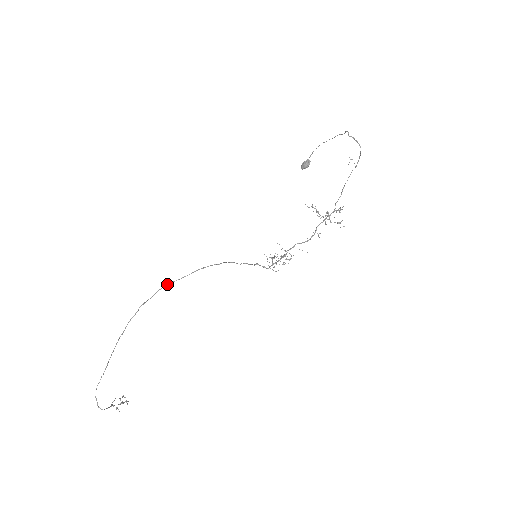
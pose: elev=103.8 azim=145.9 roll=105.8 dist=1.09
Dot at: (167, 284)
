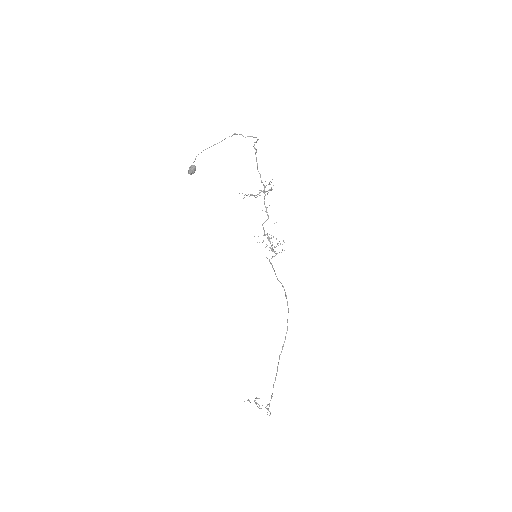
Dot at: occluded
